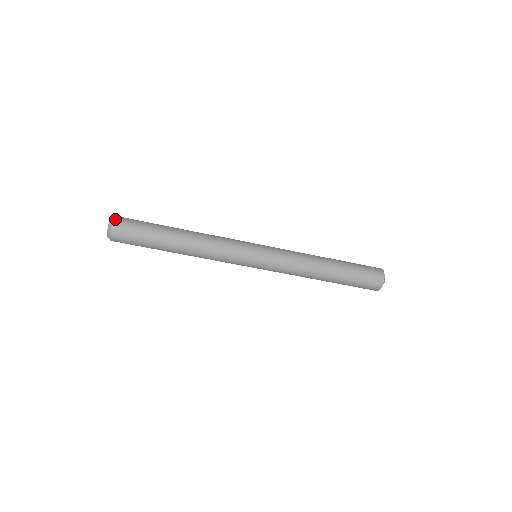
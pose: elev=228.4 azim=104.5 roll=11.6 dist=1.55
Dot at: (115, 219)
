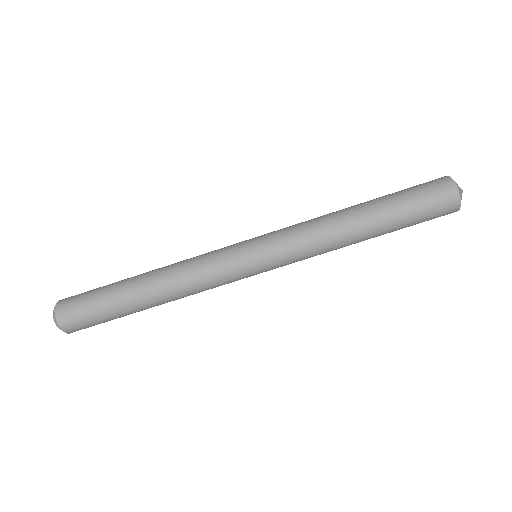
Dot at: (59, 301)
